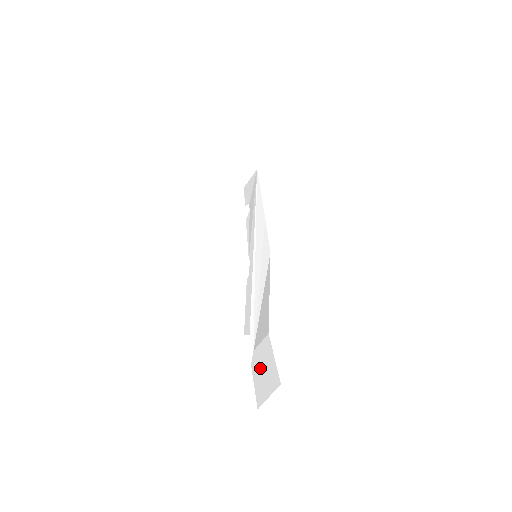
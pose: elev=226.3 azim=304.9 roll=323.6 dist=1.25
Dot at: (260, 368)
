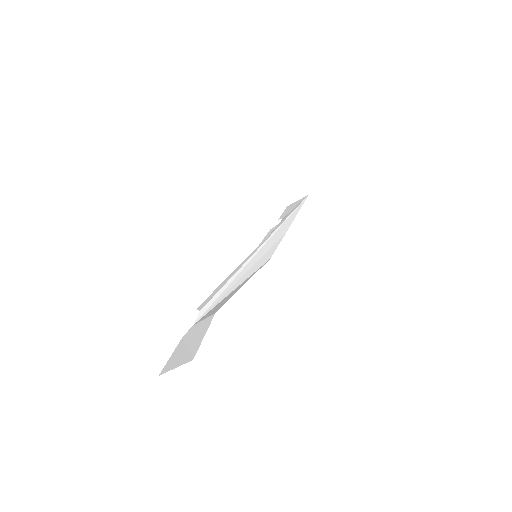
Dot at: (187, 341)
